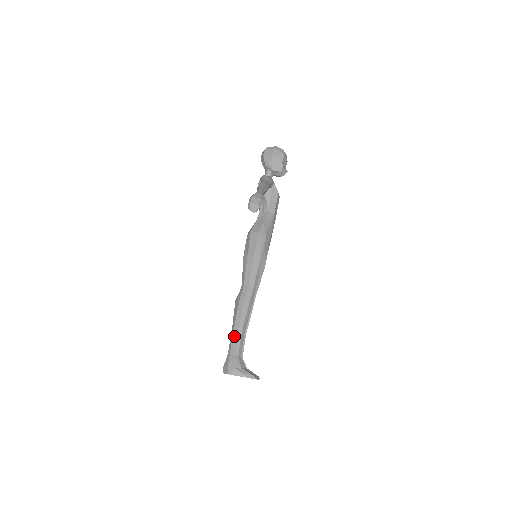
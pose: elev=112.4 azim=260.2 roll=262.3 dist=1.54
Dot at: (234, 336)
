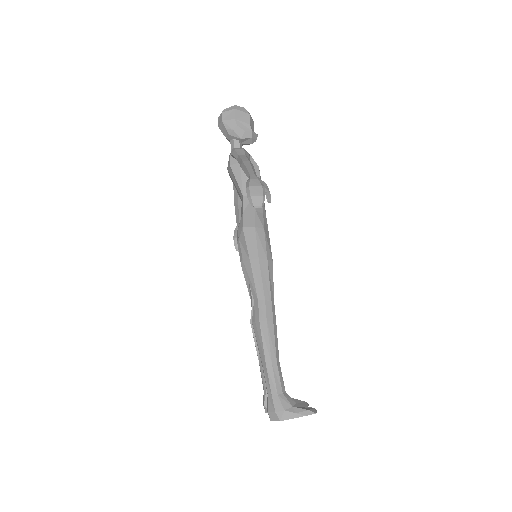
Dot at: (269, 370)
